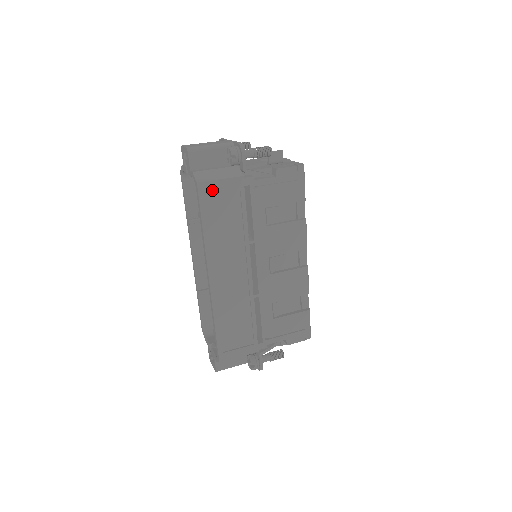
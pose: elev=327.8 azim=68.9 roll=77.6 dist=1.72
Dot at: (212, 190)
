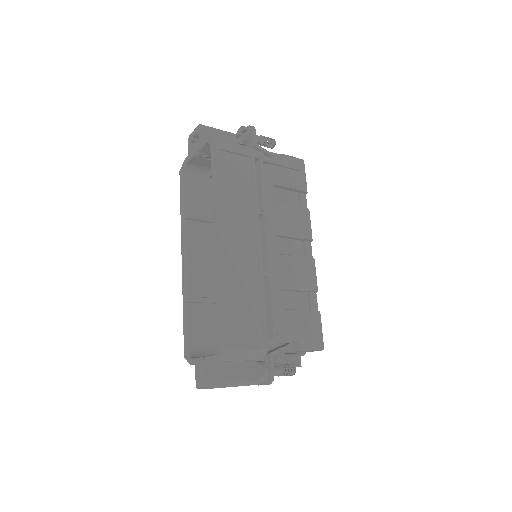
Dot at: (226, 149)
